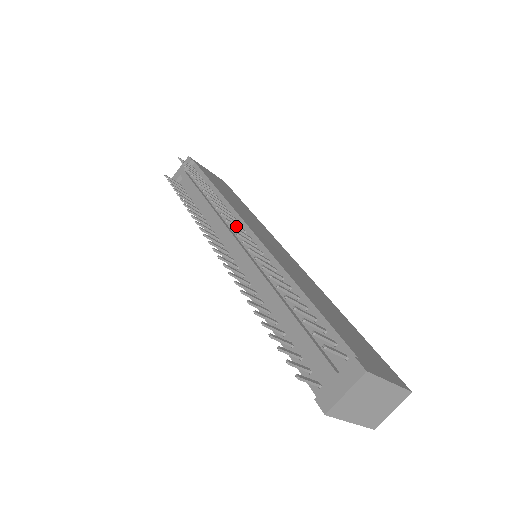
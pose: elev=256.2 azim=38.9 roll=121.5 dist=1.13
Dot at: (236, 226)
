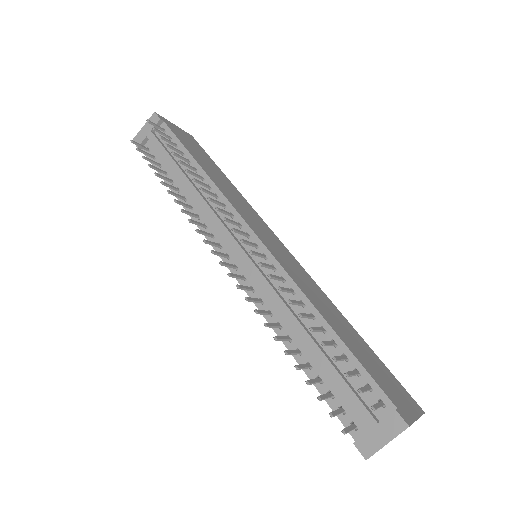
Dot at: (241, 233)
